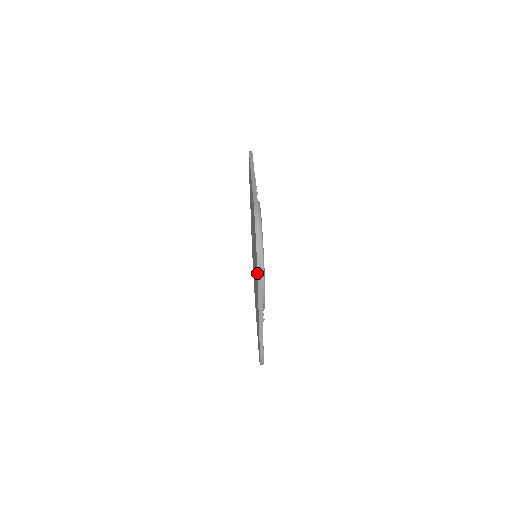
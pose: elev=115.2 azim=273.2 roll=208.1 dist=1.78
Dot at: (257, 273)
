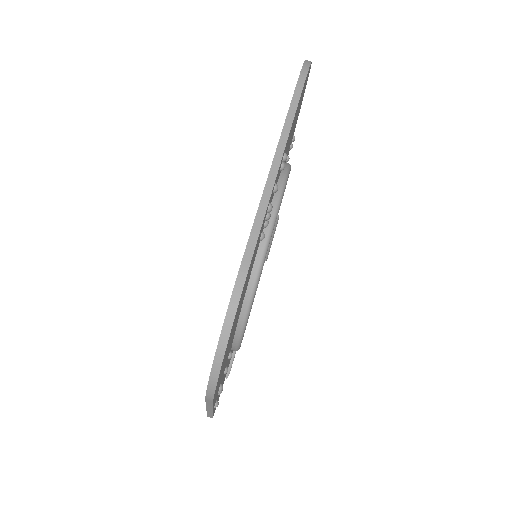
Dot at: (205, 397)
